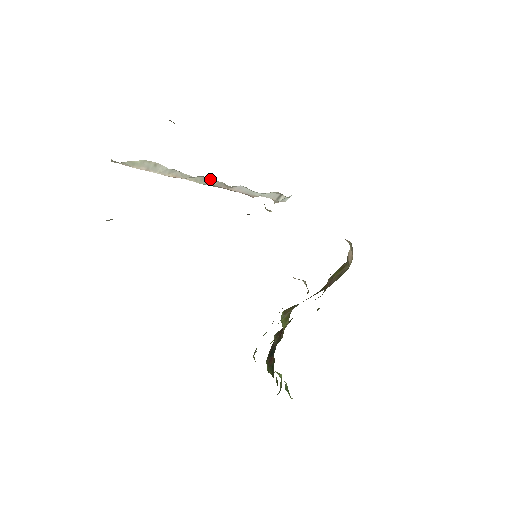
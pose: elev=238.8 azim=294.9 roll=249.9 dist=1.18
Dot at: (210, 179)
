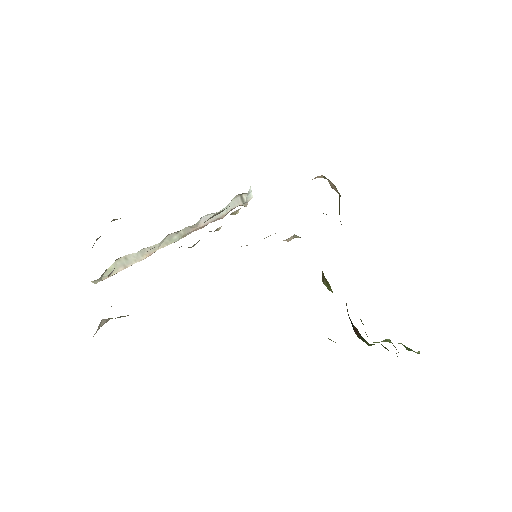
Dot at: (175, 233)
